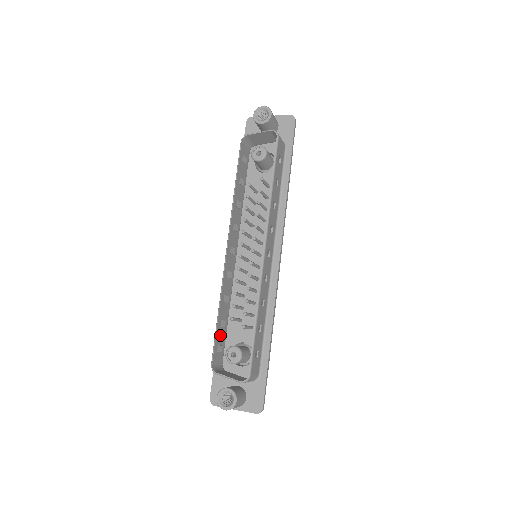
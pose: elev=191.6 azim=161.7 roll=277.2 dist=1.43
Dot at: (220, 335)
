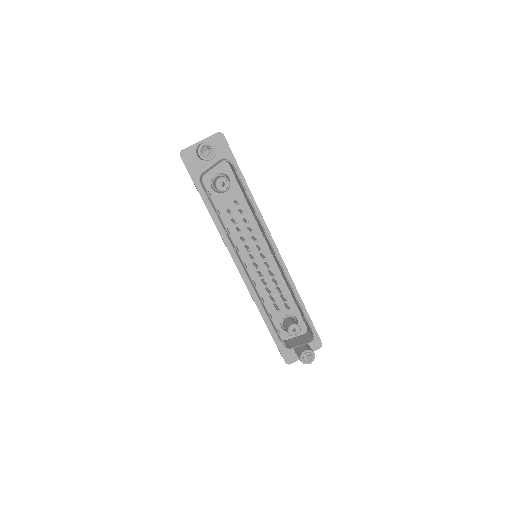
Dot at: occluded
